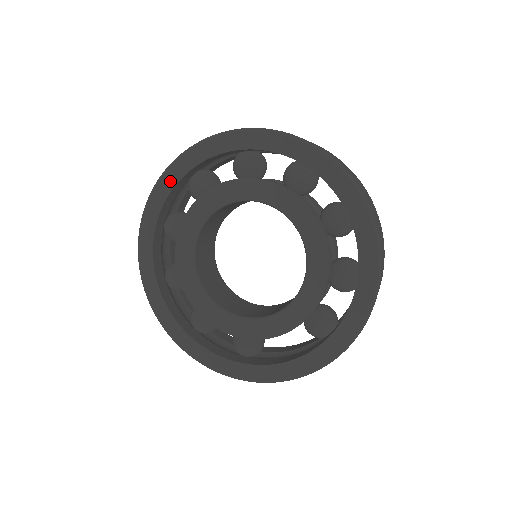
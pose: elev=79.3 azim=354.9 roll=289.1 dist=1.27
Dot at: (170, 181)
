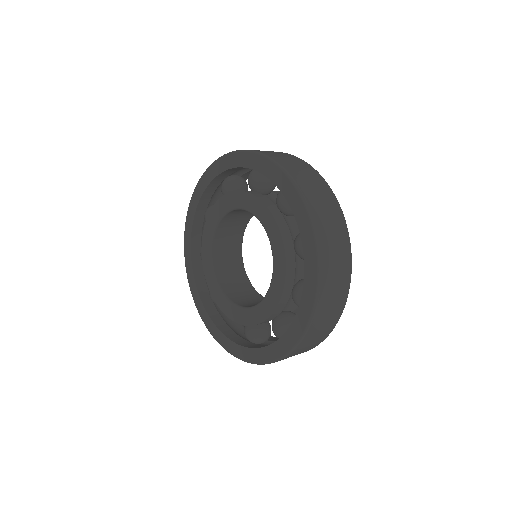
Dot at: (237, 161)
